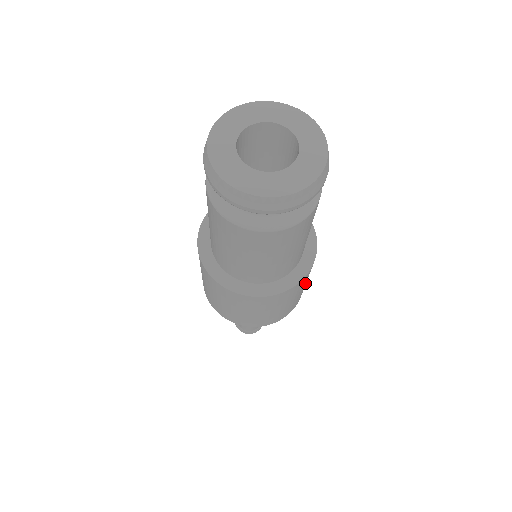
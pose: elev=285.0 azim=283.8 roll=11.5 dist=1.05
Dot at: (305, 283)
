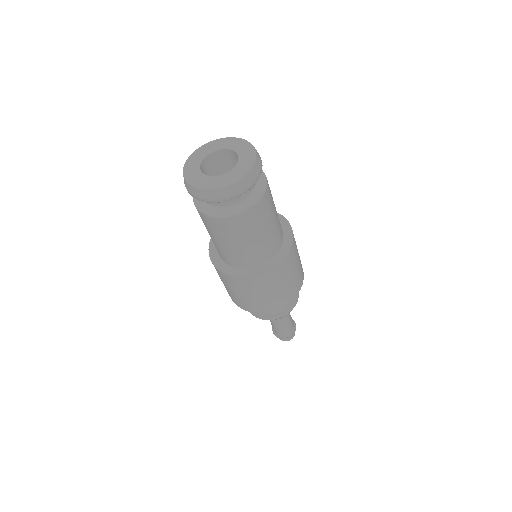
Dot at: (286, 277)
